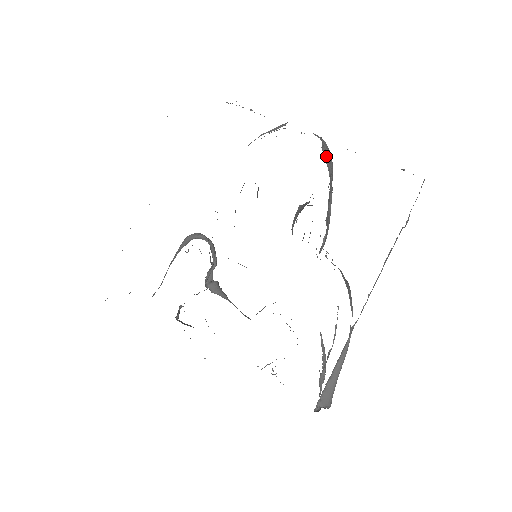
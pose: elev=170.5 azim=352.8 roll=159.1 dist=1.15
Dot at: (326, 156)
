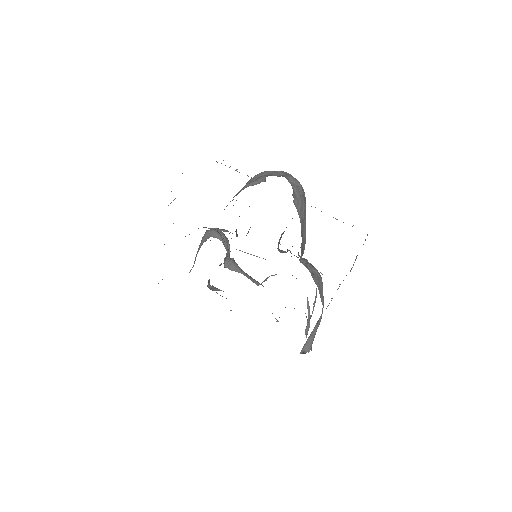
Dot at: (298, 204)
